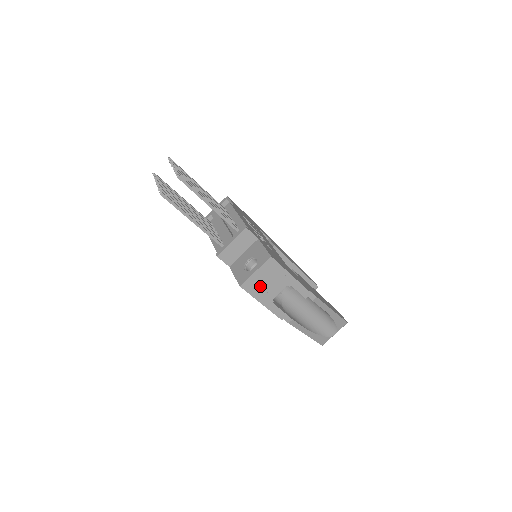
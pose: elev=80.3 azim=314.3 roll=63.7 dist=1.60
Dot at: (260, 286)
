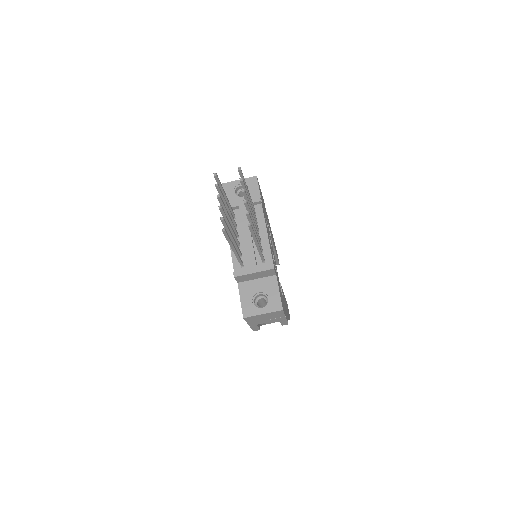
Dot at: (258, 319)
